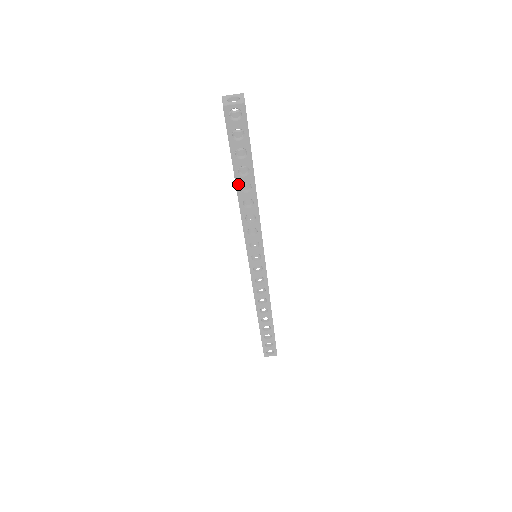
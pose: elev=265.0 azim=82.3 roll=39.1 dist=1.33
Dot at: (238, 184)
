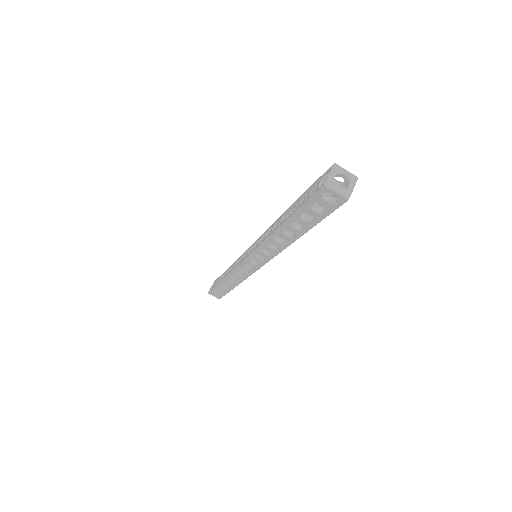
Dot at: (283, 227)
